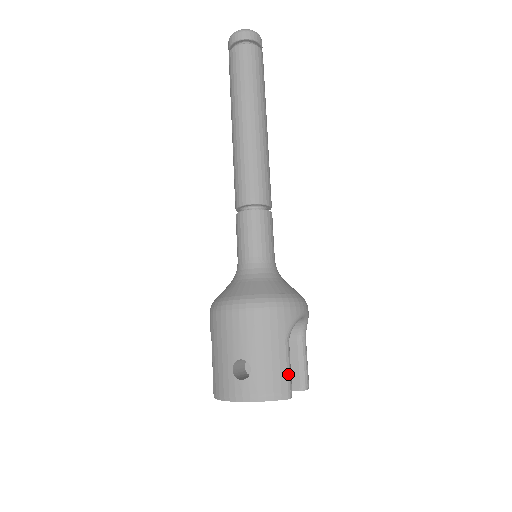
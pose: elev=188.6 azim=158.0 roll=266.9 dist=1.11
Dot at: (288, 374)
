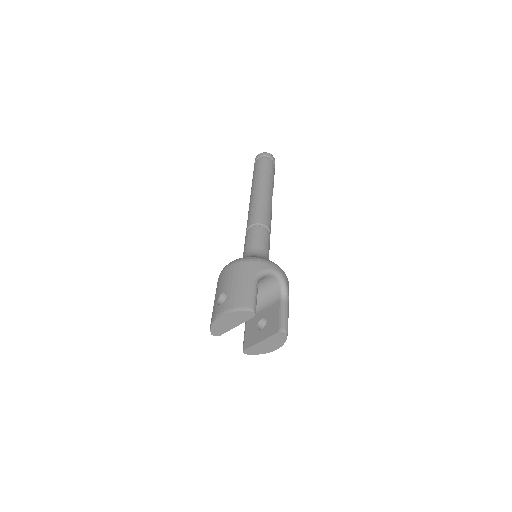
Dot at: (252, 297)
